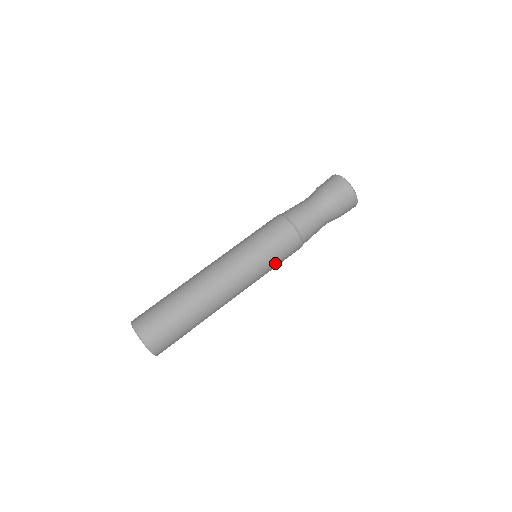
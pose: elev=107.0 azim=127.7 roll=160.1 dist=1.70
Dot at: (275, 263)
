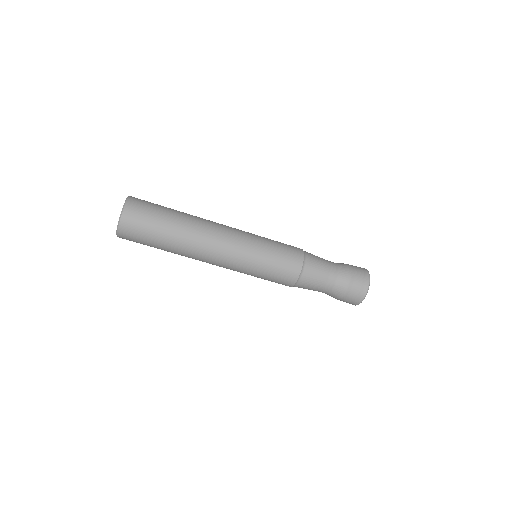
Dot at: occluded
